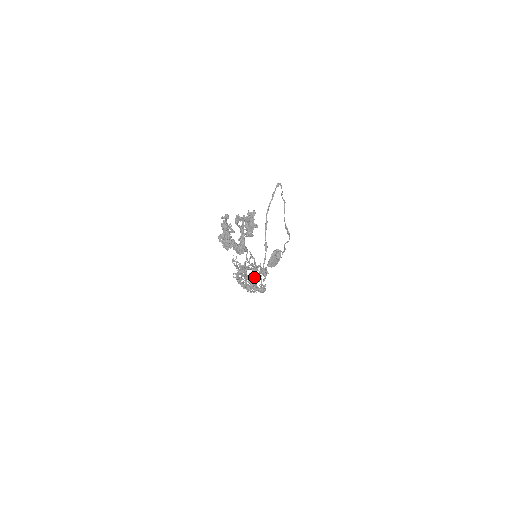
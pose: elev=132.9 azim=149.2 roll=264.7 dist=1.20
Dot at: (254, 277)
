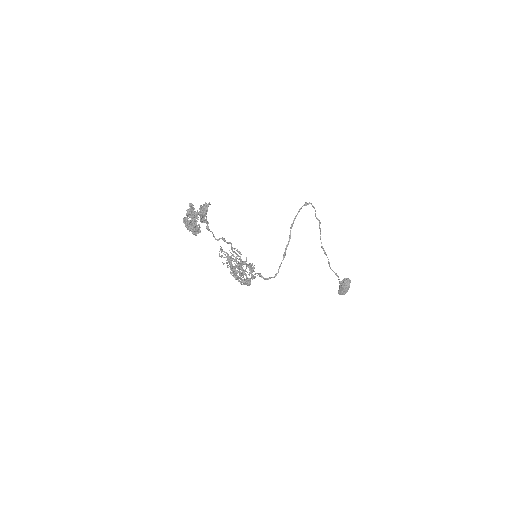
Dot at: (239, 269)
